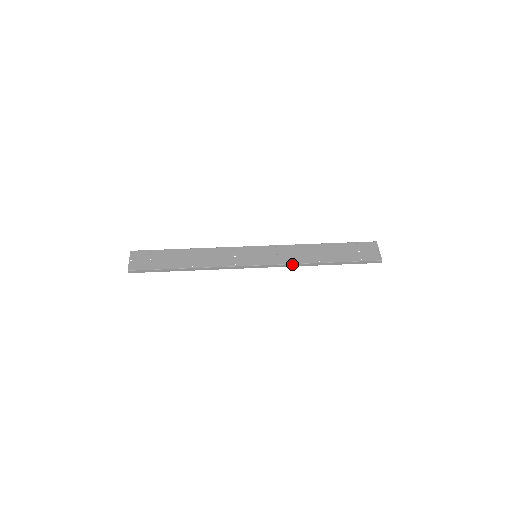
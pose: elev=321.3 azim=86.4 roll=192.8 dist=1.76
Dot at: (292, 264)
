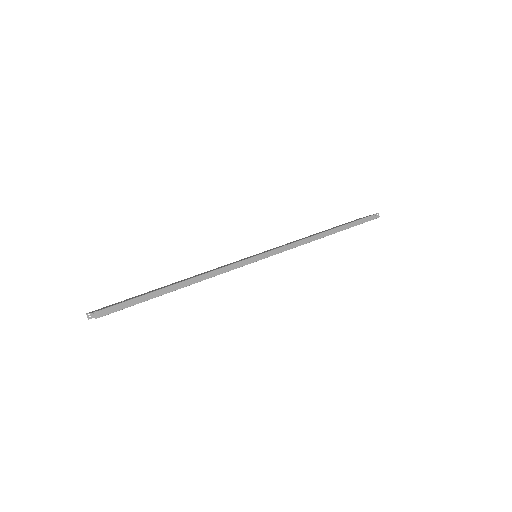
Dot at: (300, 241)
